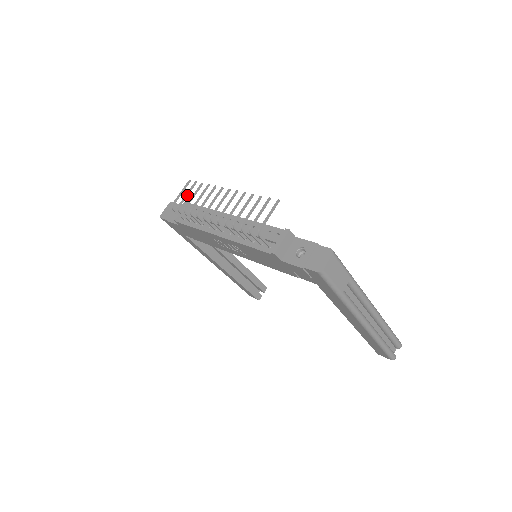
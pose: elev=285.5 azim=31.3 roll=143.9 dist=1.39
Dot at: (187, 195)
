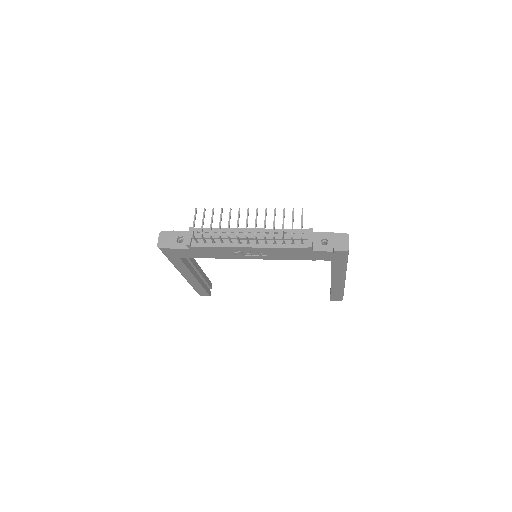
Dot at: (203, 221)
